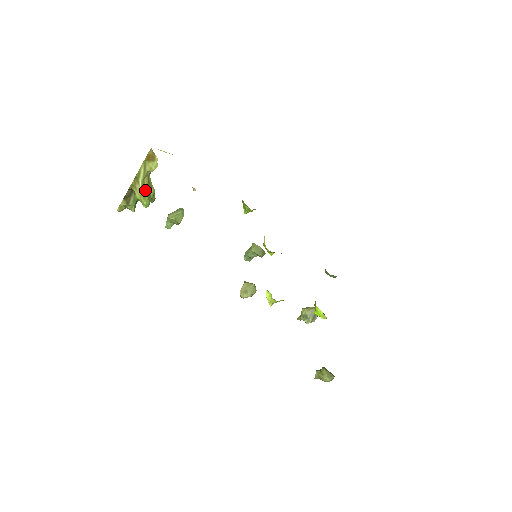
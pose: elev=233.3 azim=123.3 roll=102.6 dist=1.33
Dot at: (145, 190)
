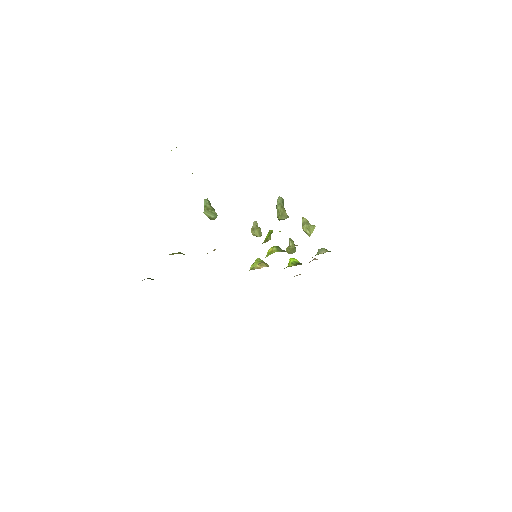
Dot at: occluded
